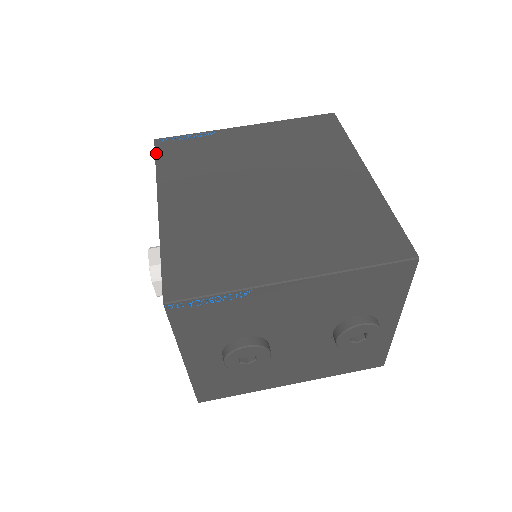
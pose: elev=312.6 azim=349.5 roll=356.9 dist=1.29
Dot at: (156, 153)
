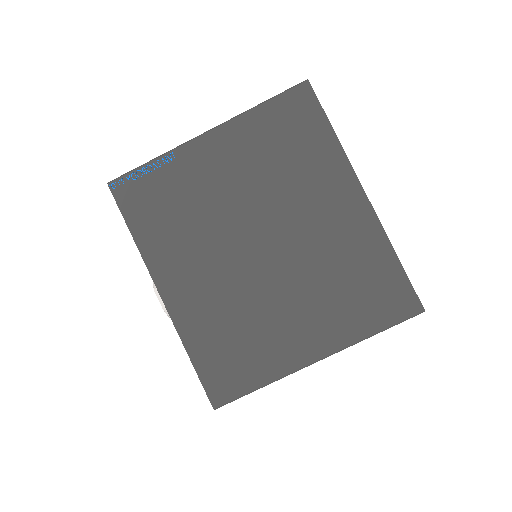
Dot at: (121, 210)
